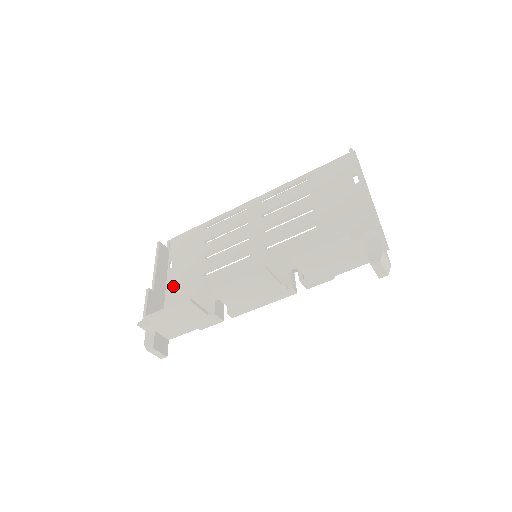
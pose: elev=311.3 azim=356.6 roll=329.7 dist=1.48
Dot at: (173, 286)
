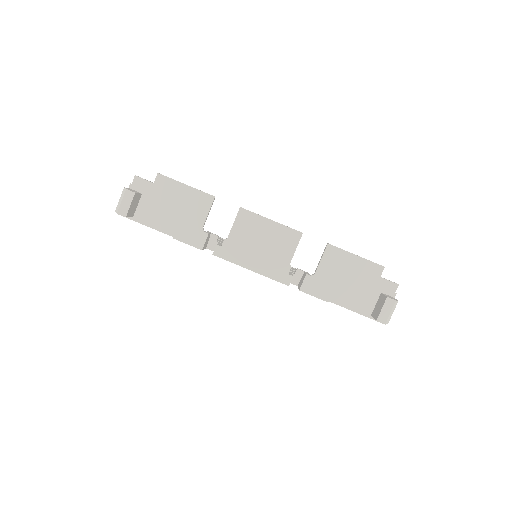
Dot at: occluded
